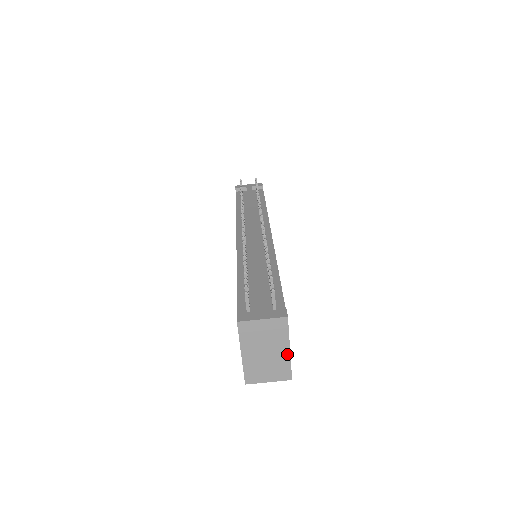
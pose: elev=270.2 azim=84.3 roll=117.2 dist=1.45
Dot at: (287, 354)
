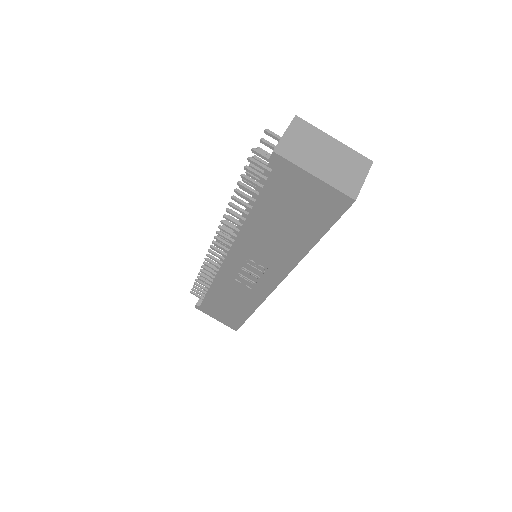
Dot at: (338, 144)
